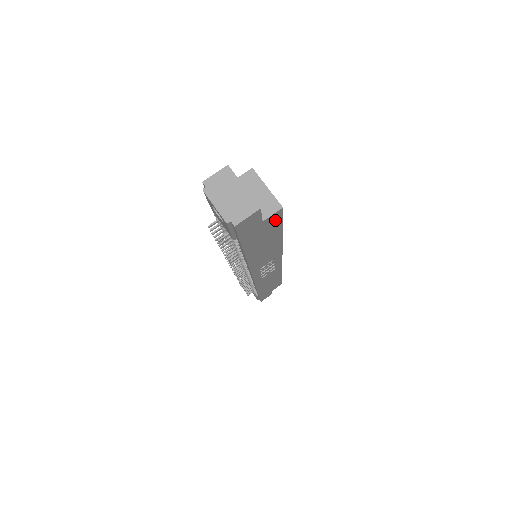
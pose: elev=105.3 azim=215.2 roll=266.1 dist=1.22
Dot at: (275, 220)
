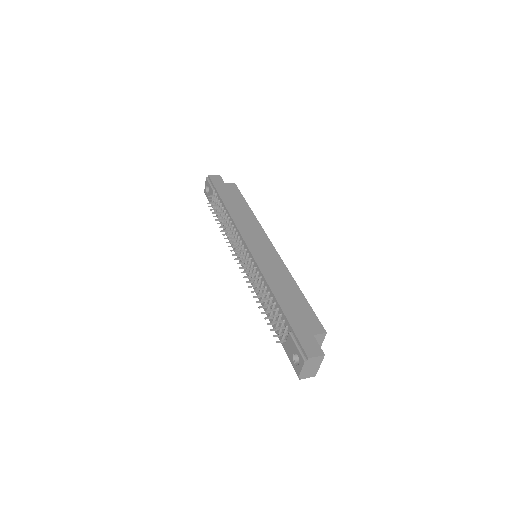
Dot at: occluded
